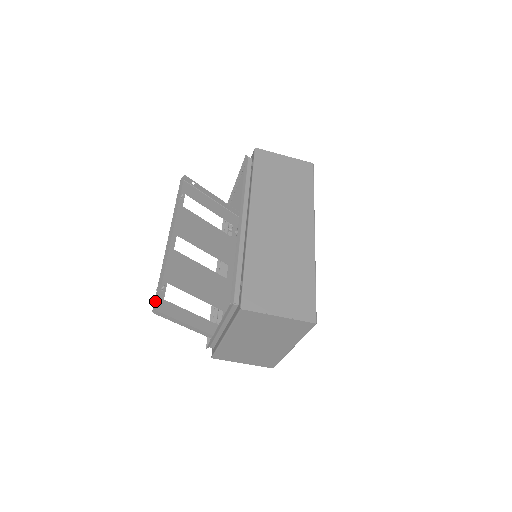
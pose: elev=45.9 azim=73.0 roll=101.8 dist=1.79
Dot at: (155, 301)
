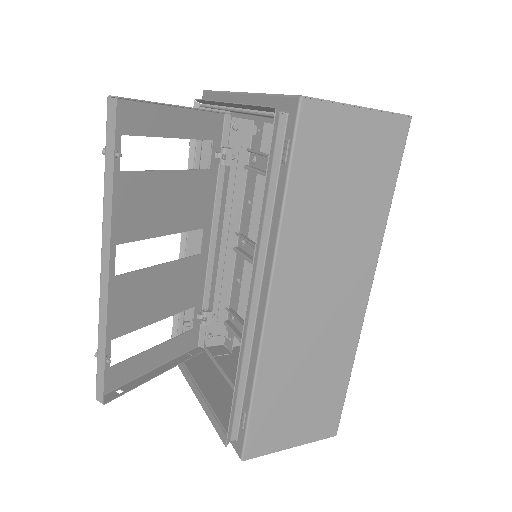
Dot at: (98, 386)
